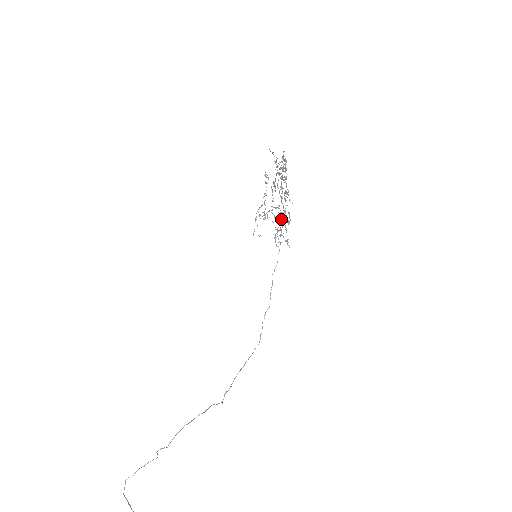
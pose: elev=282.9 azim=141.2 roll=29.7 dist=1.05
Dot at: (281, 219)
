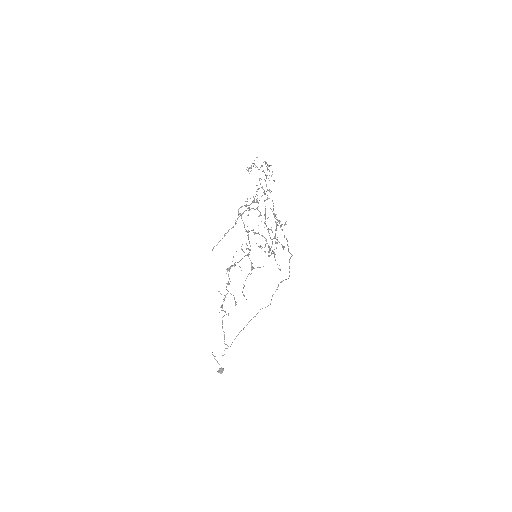
Dot at: occluded
